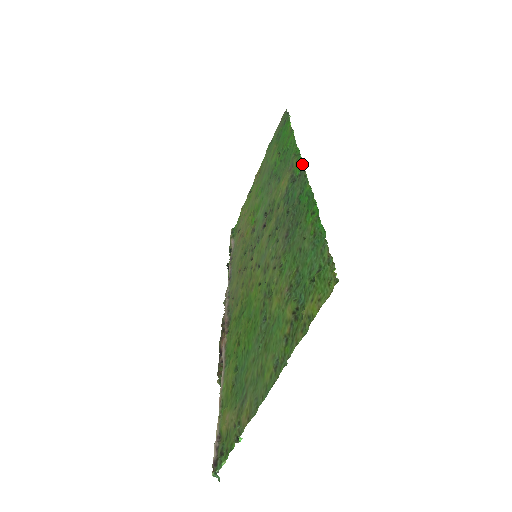
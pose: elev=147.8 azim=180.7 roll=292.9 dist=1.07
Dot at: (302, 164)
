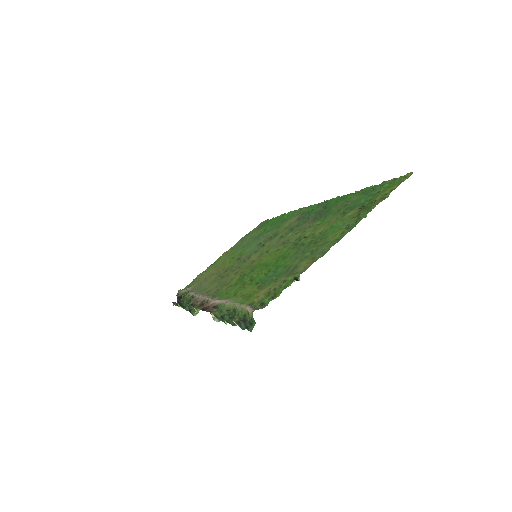
Dot at: (318, 203)
